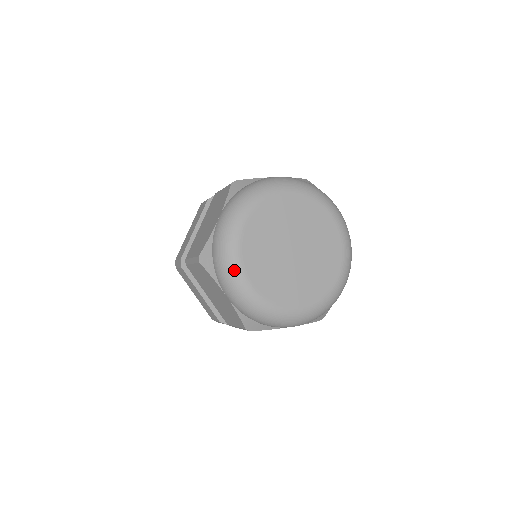
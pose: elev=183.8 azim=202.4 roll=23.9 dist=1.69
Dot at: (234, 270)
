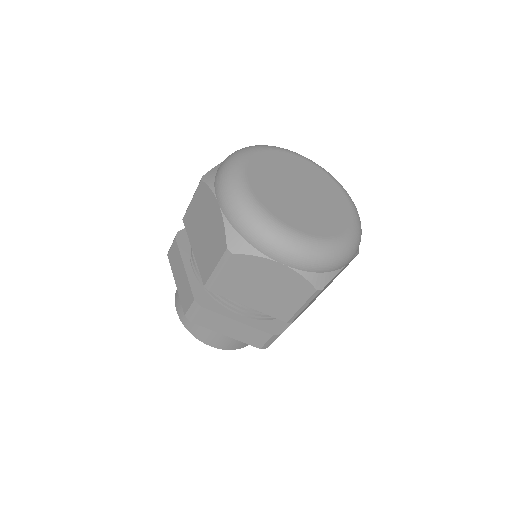
Dot at: (235, 172)
